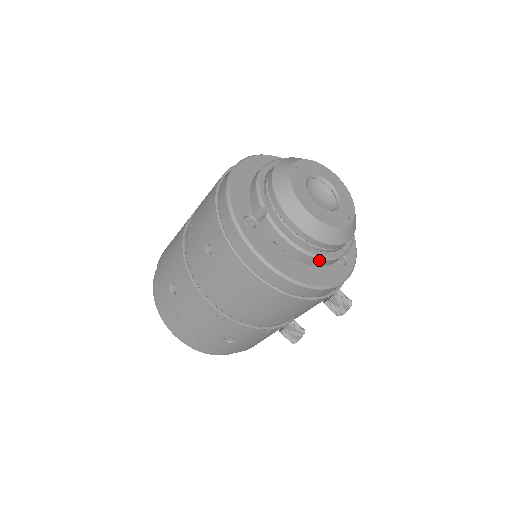
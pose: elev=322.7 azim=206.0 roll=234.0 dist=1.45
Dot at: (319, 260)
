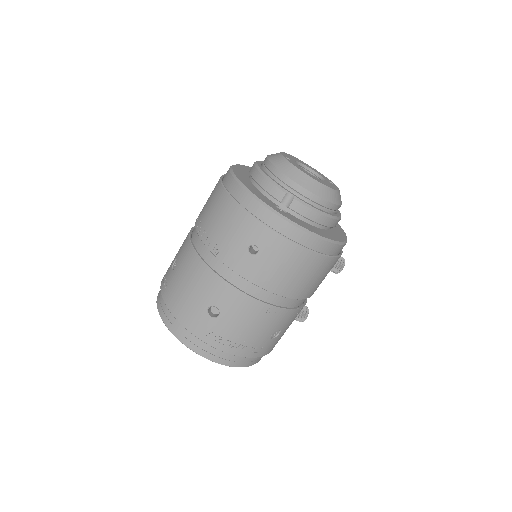
Dot at: (337, 221)
